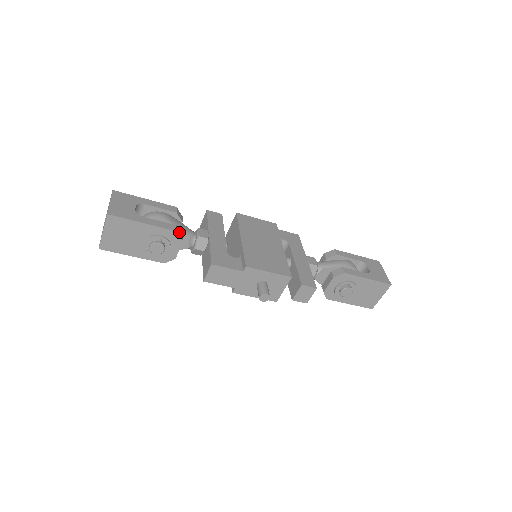
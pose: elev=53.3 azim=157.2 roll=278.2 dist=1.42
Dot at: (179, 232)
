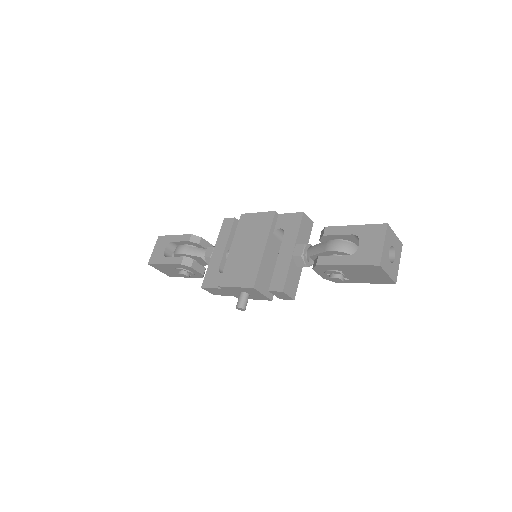
Dot at: (187, 261)
